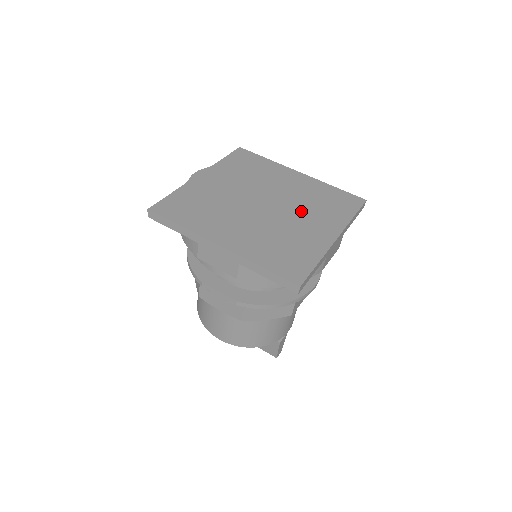
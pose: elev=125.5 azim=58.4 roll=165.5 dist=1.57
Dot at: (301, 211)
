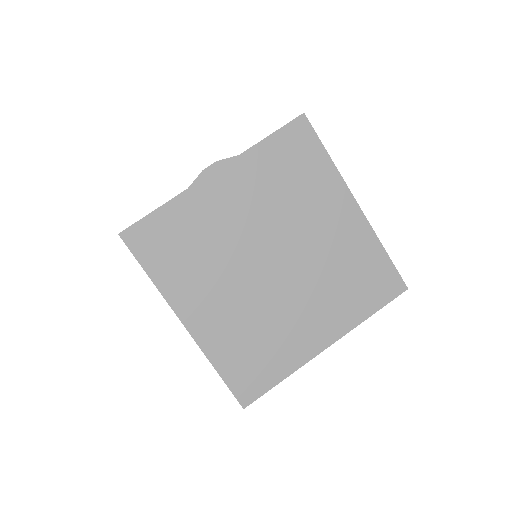
Dot at: (312, 289)
